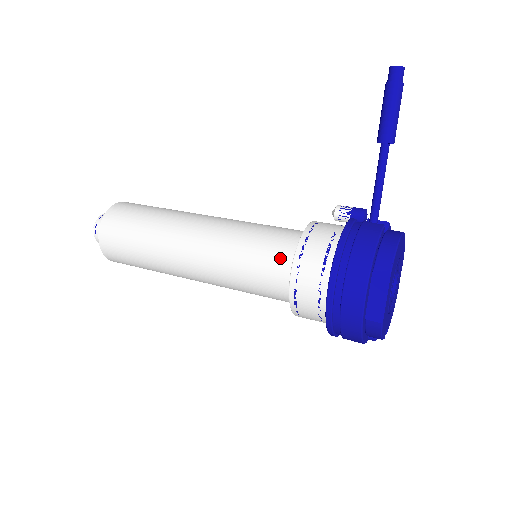
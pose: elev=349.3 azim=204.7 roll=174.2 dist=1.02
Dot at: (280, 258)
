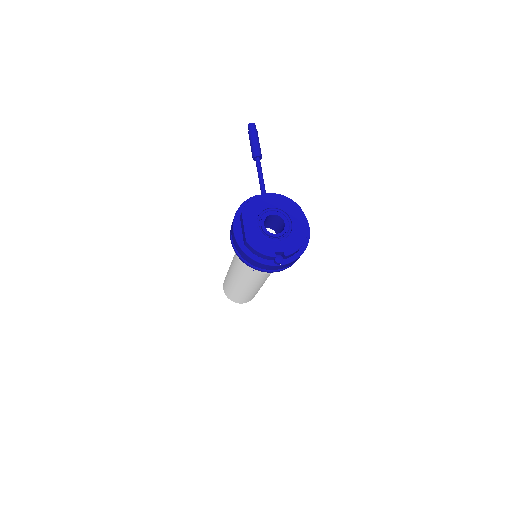
Dot at: occluded
